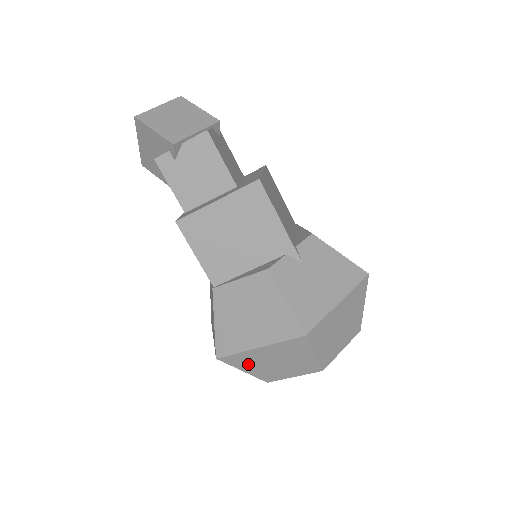
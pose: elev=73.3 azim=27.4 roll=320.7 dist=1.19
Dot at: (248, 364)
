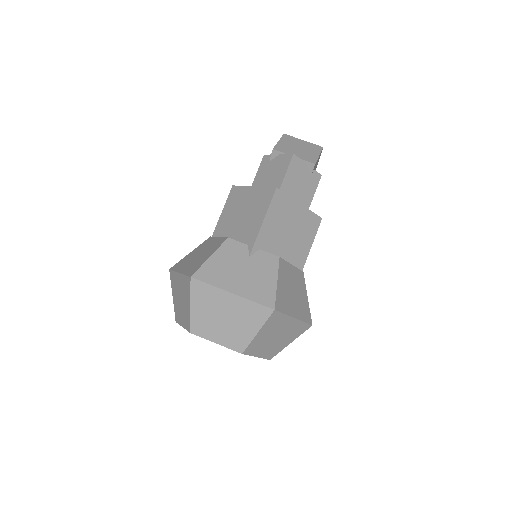
Dot at: (175, 289)
